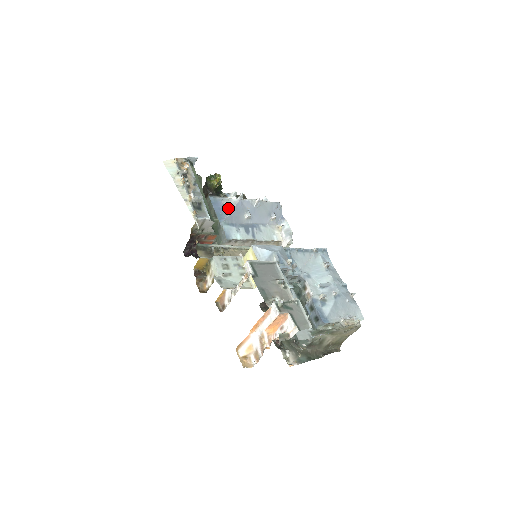
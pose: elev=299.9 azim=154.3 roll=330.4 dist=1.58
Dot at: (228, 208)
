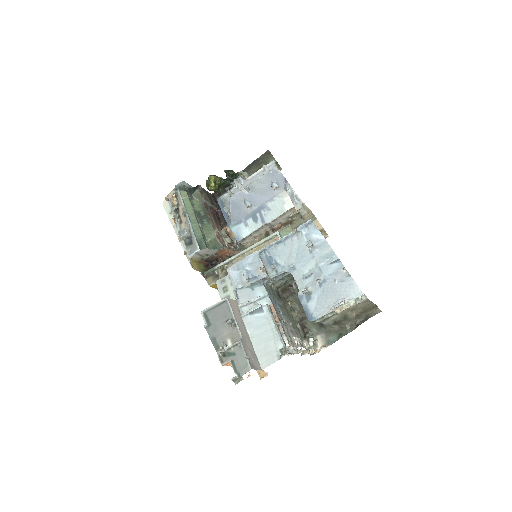
Dot at: (228, 210)
